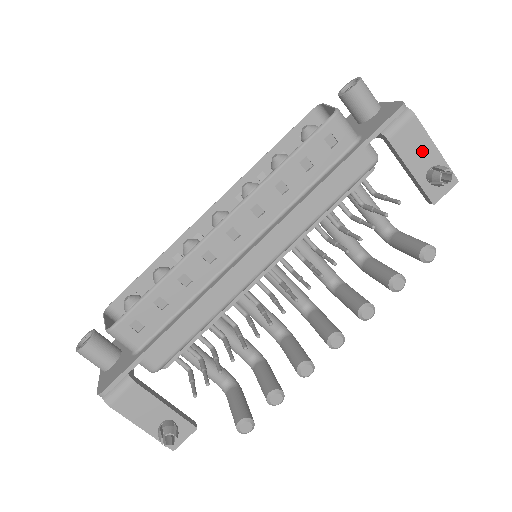
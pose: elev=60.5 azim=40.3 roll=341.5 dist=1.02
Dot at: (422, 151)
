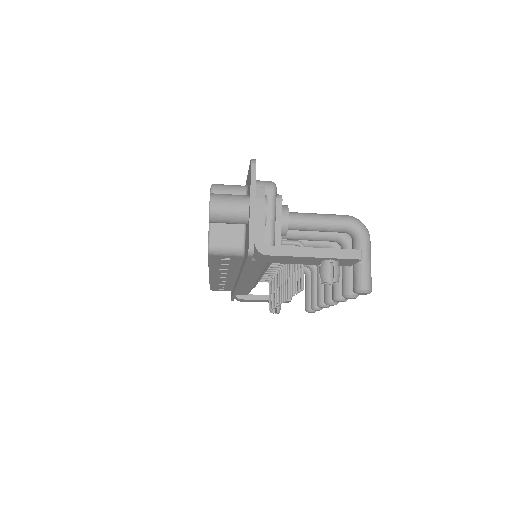
Dot at: (300, 260)
